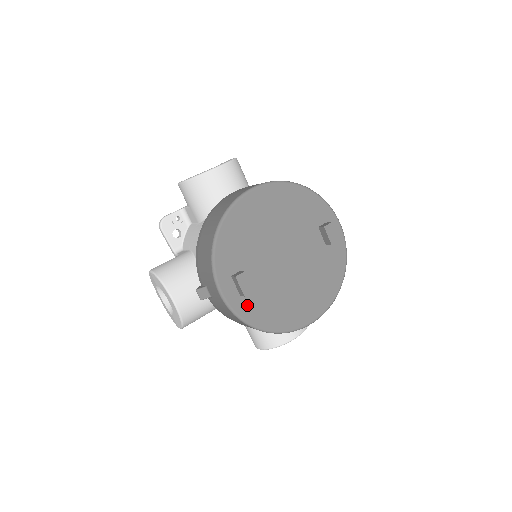
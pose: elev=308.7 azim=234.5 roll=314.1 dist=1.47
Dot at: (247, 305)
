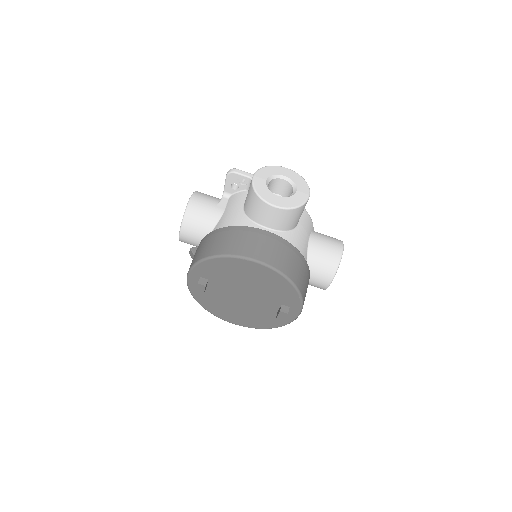
Dot at: occluded
